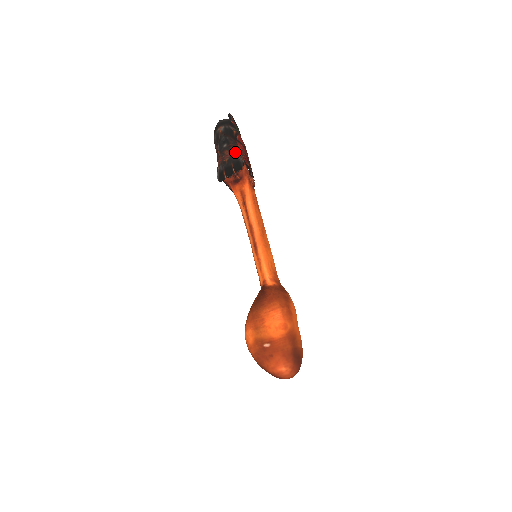
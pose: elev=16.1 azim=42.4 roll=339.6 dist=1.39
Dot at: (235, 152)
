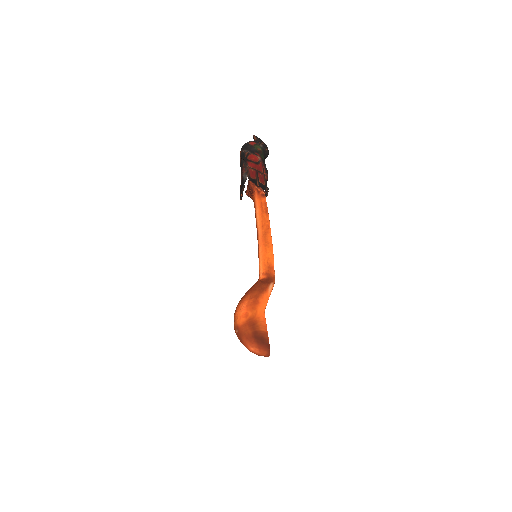
Dot at: (243, 172)
